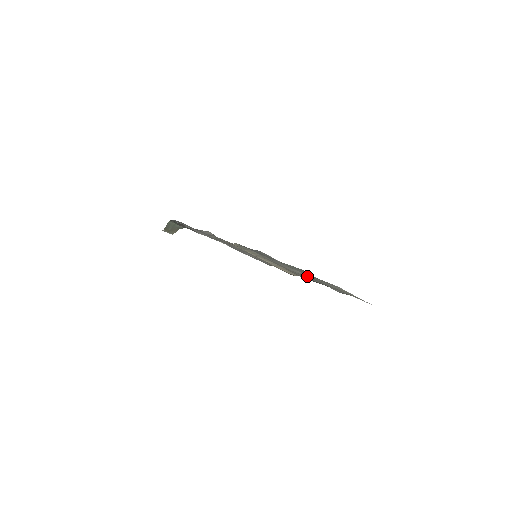
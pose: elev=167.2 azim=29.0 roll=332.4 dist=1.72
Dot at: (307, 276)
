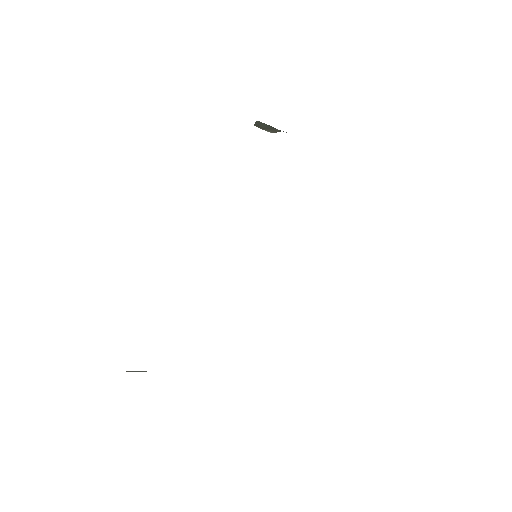
Dot at: occluded
